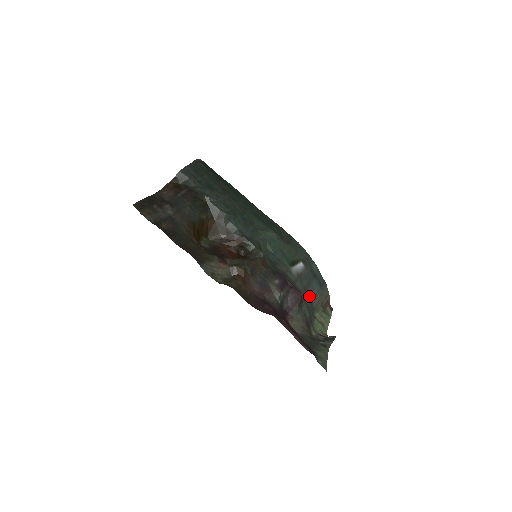
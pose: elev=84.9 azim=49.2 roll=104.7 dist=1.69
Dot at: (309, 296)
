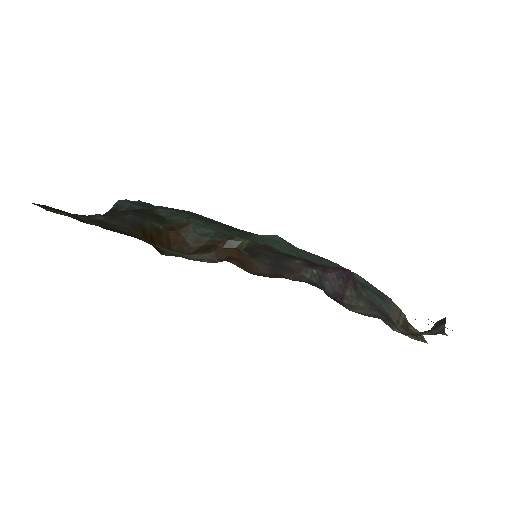
Dot at: occluded
